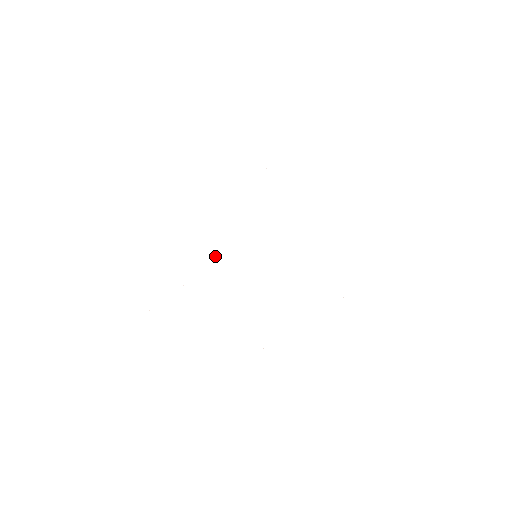
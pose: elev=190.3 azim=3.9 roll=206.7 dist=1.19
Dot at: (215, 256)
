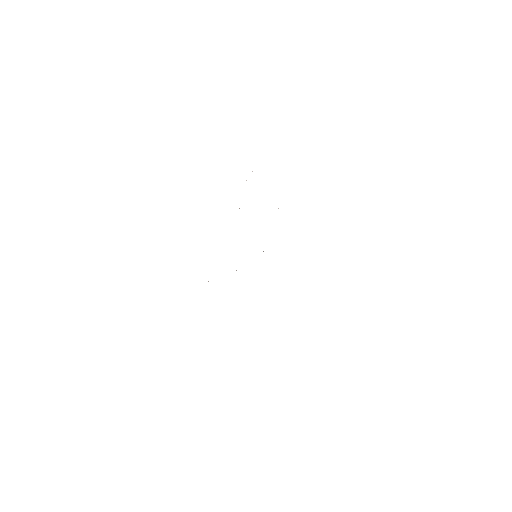
Dot at: occluded
